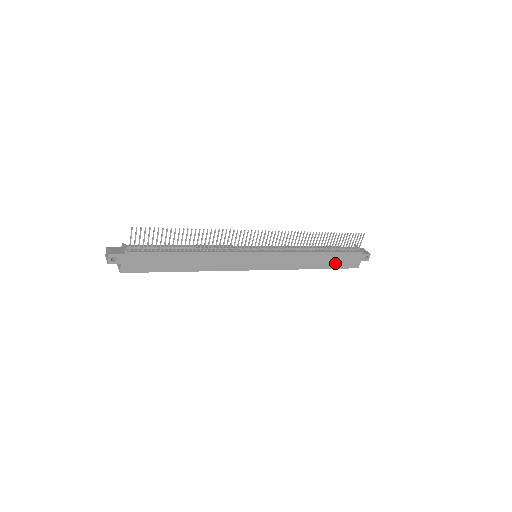
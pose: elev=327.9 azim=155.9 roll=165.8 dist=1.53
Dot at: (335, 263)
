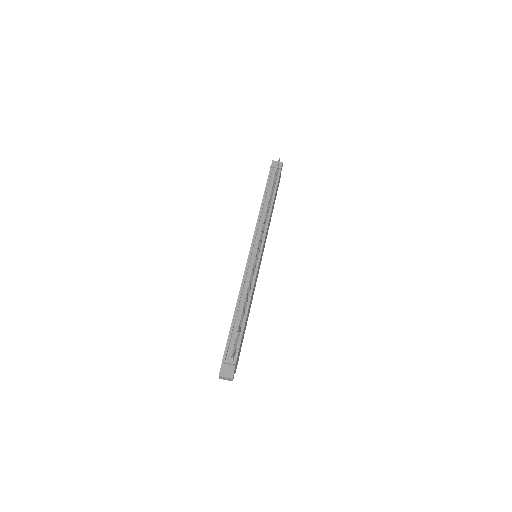
Dot at: occluded
